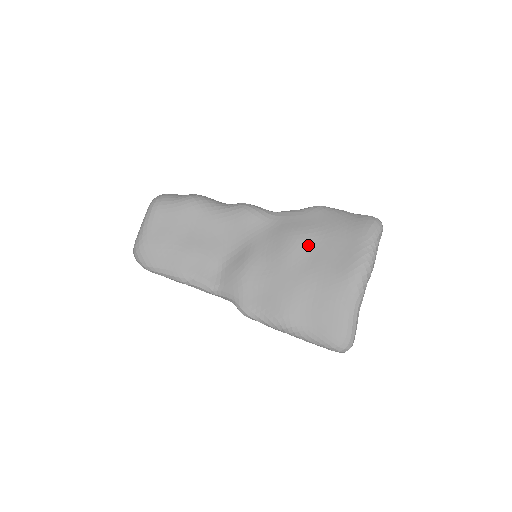
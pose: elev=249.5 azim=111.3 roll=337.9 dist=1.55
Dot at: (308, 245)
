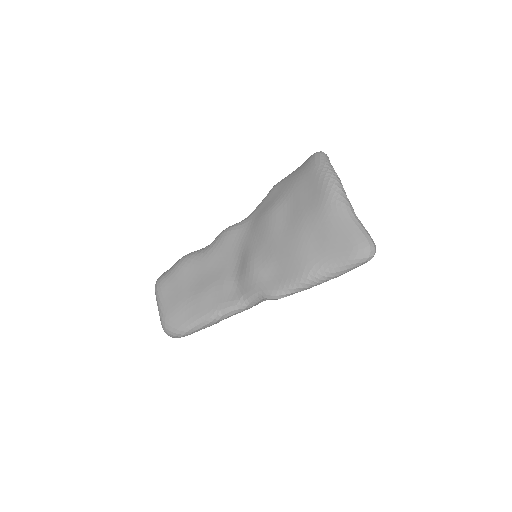
Dot at: (283, 210)
